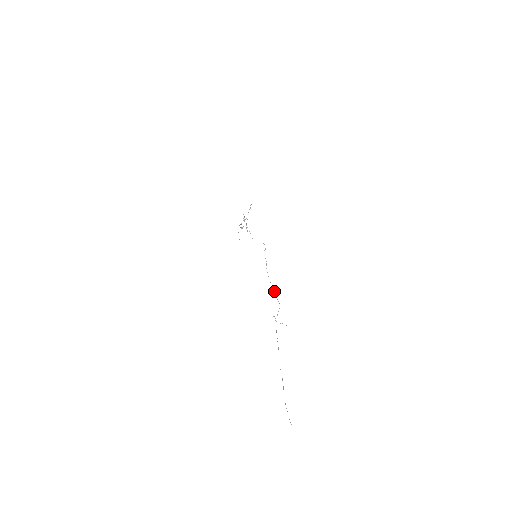
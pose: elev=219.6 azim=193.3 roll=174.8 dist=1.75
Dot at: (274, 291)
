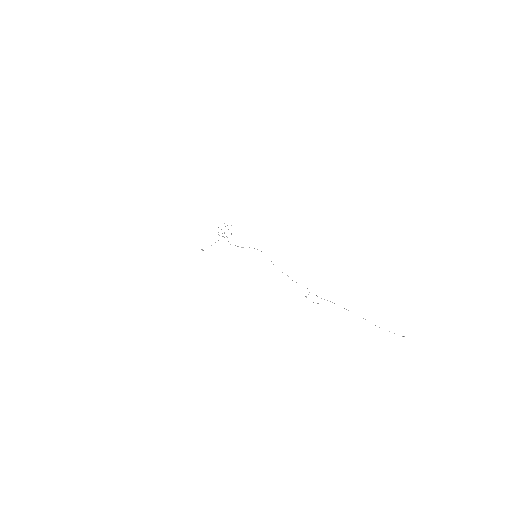
Dot at: occluded
